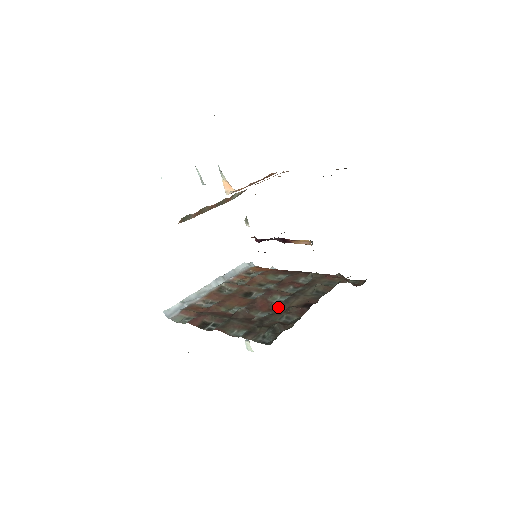
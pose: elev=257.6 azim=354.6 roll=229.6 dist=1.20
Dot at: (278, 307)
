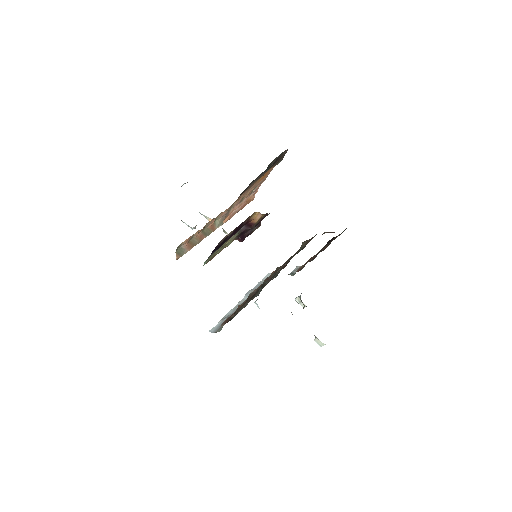
Dot at: (273, 275)
